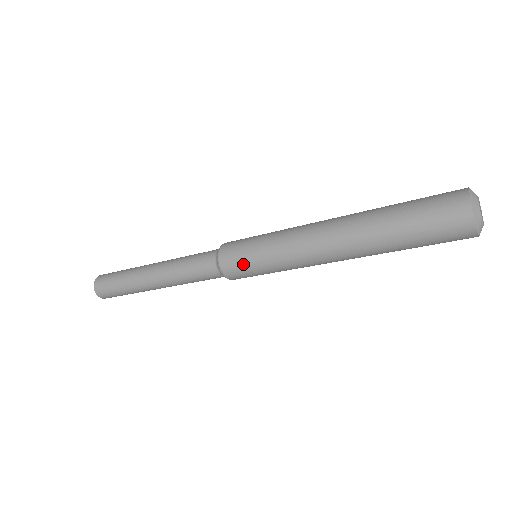
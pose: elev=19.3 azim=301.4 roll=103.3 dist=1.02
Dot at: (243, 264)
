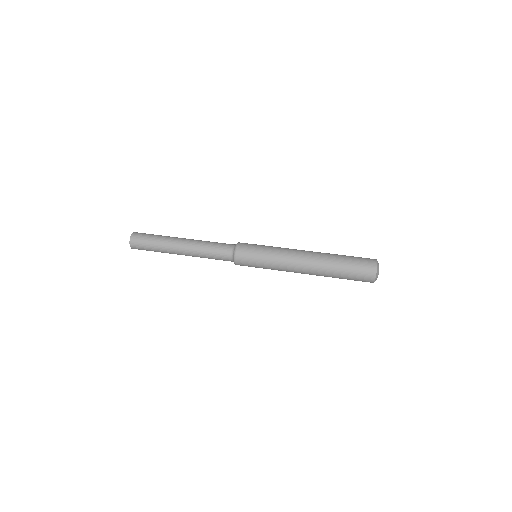
Dot at: (251, 266)
